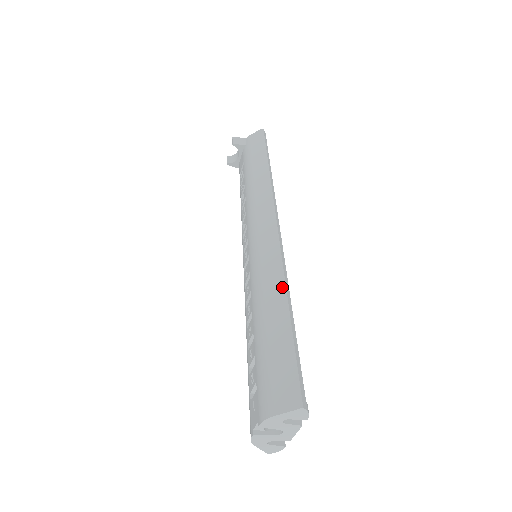
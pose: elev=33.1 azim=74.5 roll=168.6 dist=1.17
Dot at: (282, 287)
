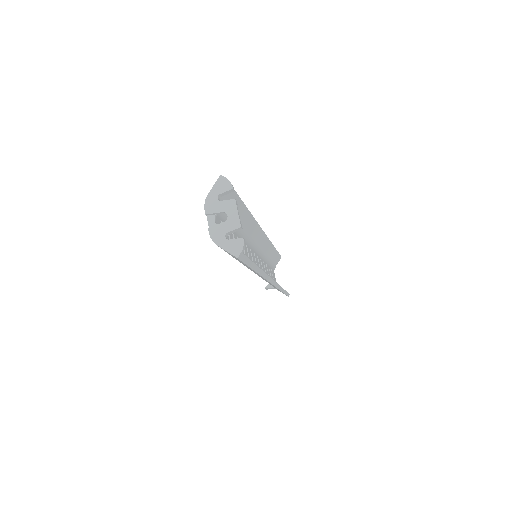
Dot at: occluded
